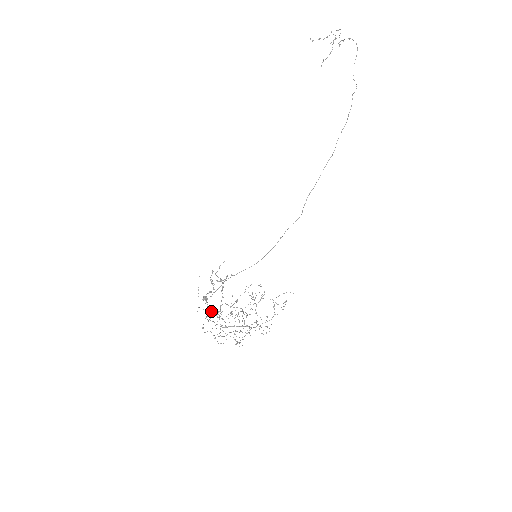
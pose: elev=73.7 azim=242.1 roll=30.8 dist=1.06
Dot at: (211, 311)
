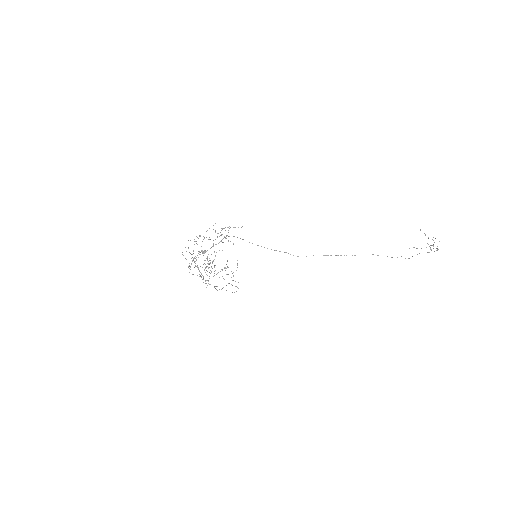
Dot at: occluded
